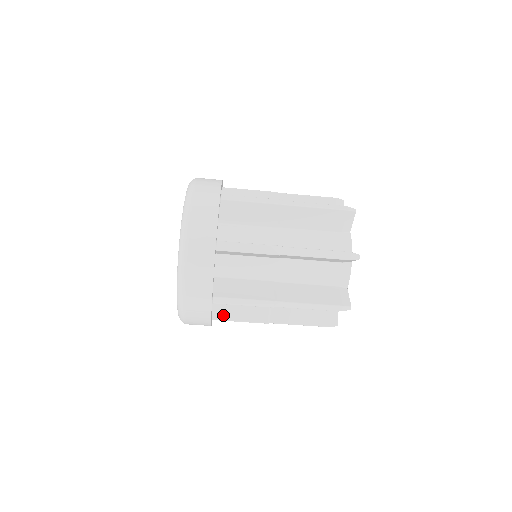
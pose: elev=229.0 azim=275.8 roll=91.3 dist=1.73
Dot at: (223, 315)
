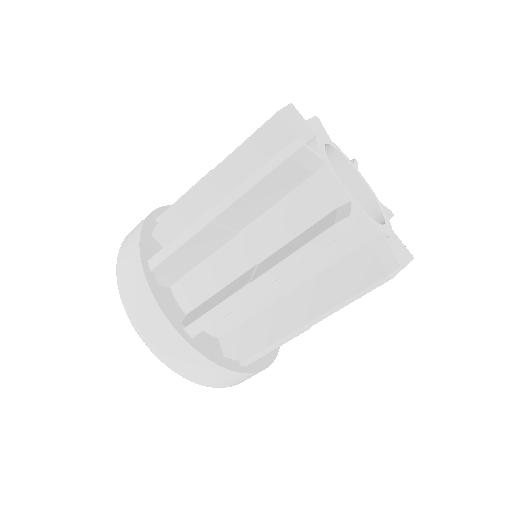
Dot at: occluded
